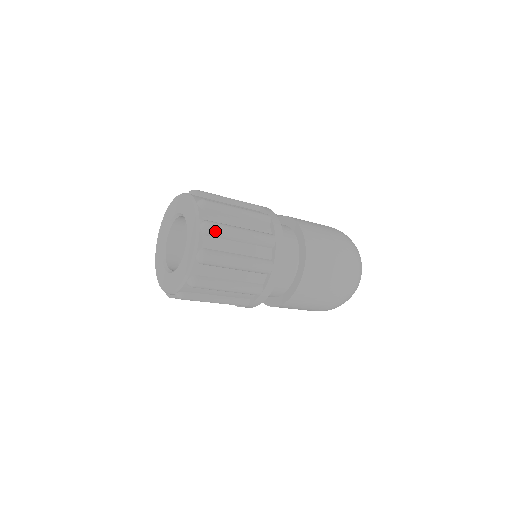
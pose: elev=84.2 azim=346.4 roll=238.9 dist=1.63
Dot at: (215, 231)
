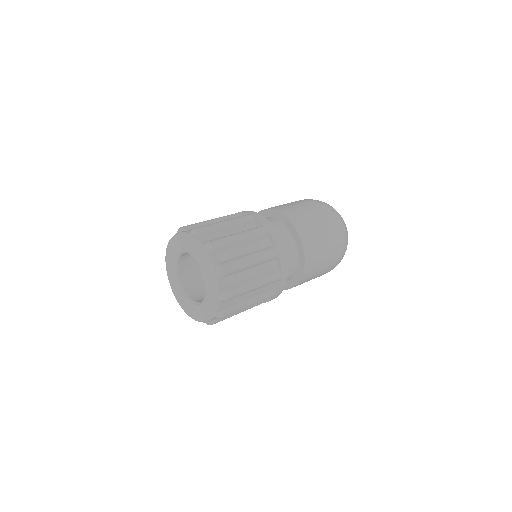
Dot at: (218, 246)
